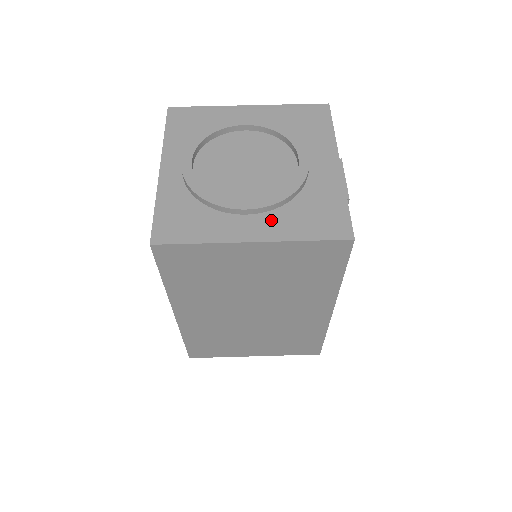
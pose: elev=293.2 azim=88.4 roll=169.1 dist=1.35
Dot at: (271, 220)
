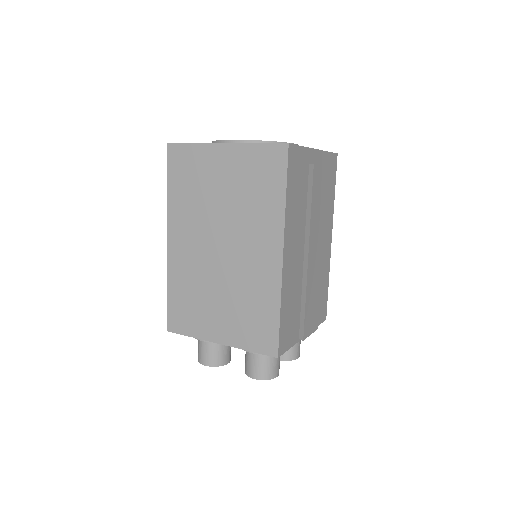
Dot at: occluded
